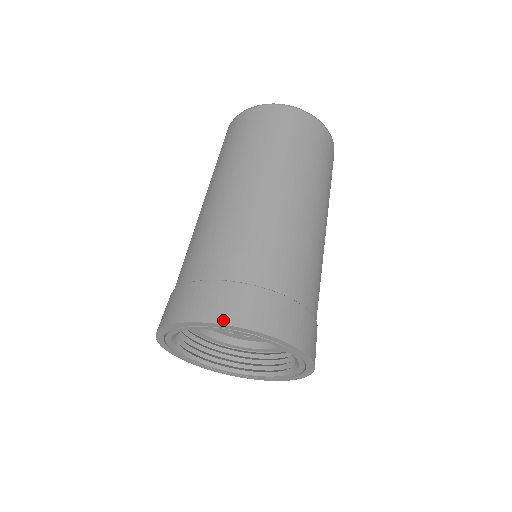
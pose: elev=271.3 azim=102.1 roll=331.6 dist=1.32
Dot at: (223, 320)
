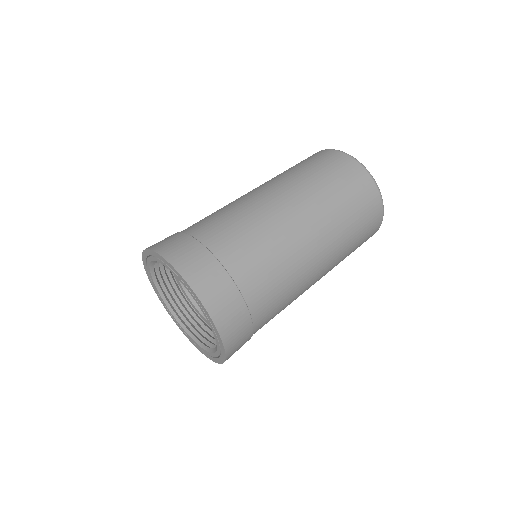
Dot at: (157, 249)
